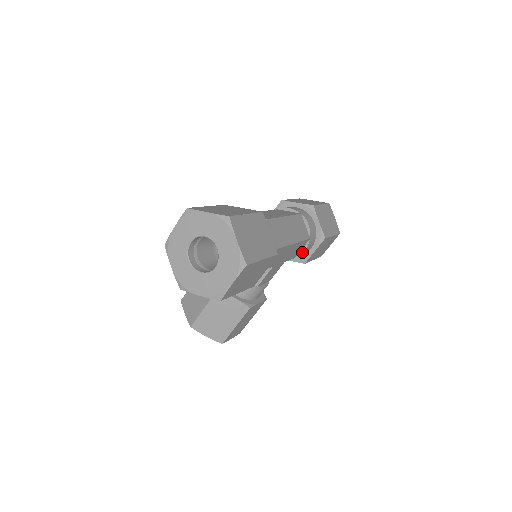
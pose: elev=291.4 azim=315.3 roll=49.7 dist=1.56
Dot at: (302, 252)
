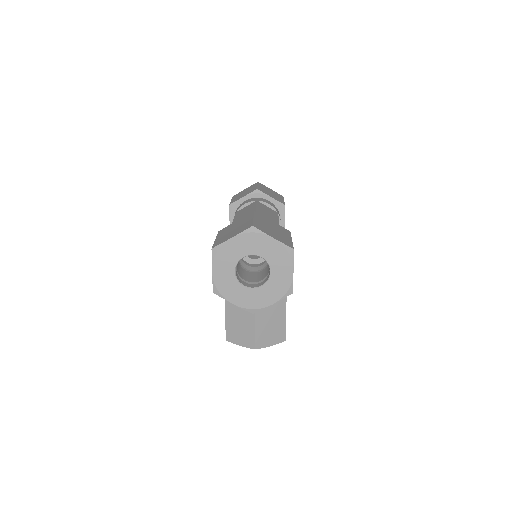
Dot at: occluded
